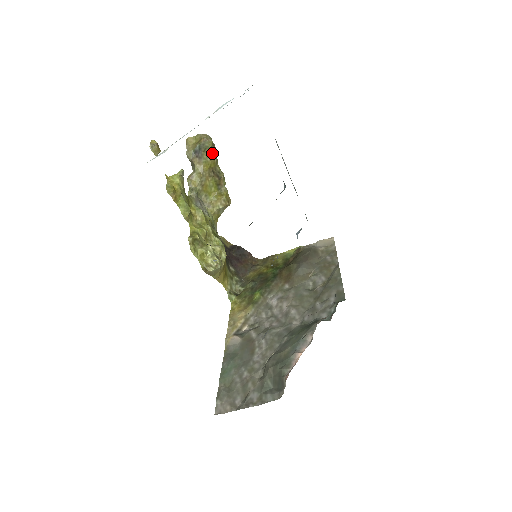
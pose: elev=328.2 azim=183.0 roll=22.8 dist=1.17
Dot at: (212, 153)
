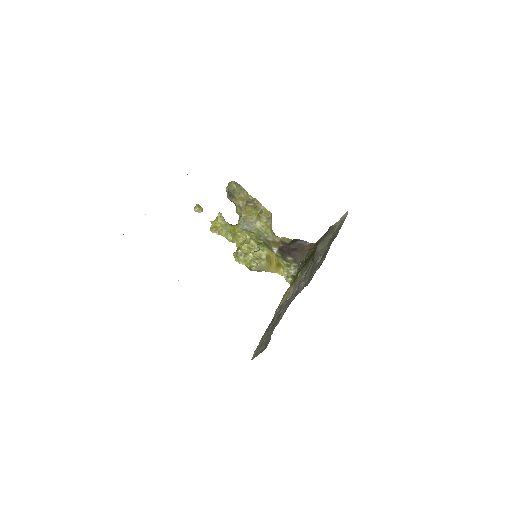
Dot at: (240, 191)
